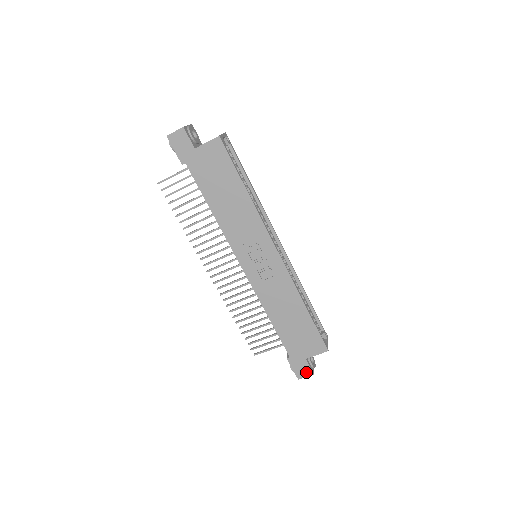
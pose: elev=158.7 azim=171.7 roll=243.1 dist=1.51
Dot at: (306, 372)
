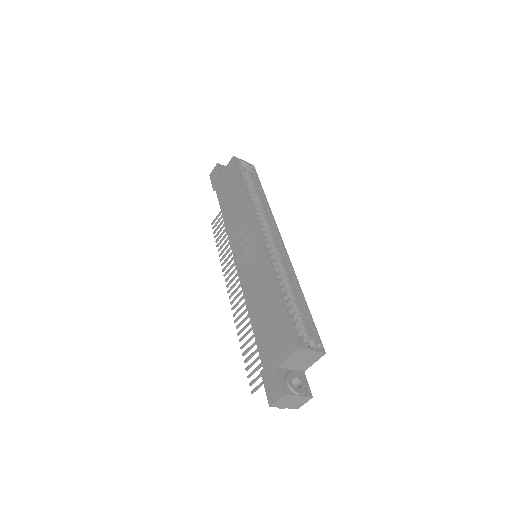
Dot at: (277, 391)
